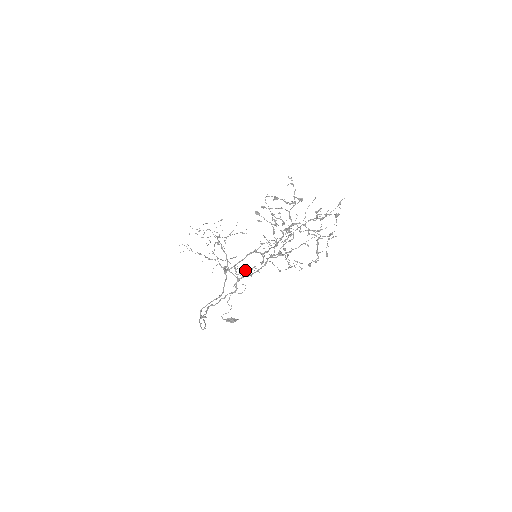
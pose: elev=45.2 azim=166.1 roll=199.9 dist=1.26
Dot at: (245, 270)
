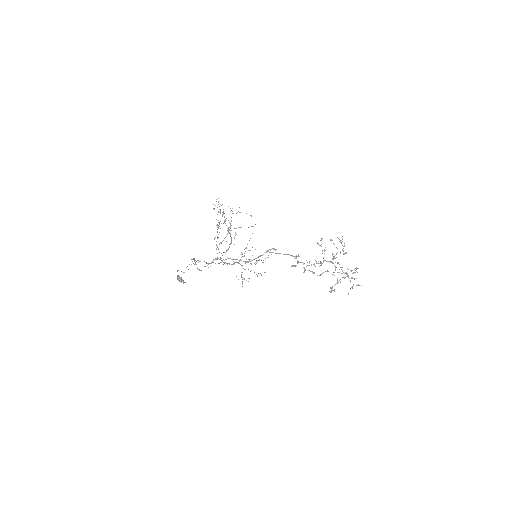
Dot at: occluded
